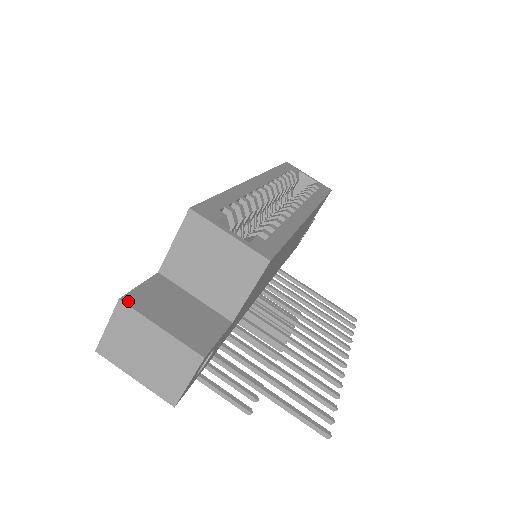
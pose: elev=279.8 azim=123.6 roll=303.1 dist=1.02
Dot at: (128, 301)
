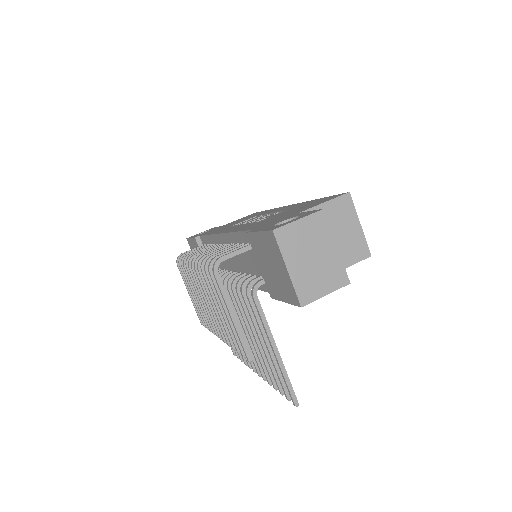
Dot at: (325, 215)
